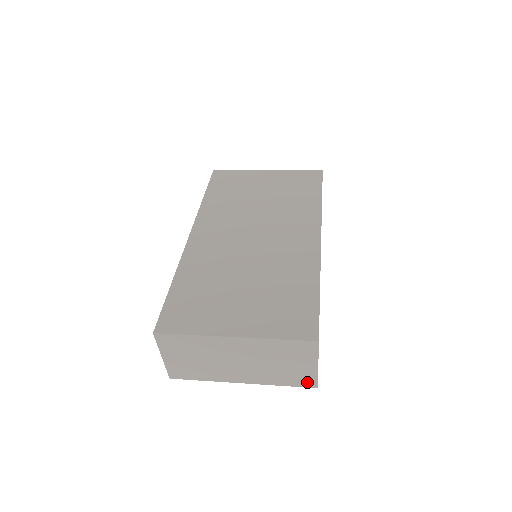
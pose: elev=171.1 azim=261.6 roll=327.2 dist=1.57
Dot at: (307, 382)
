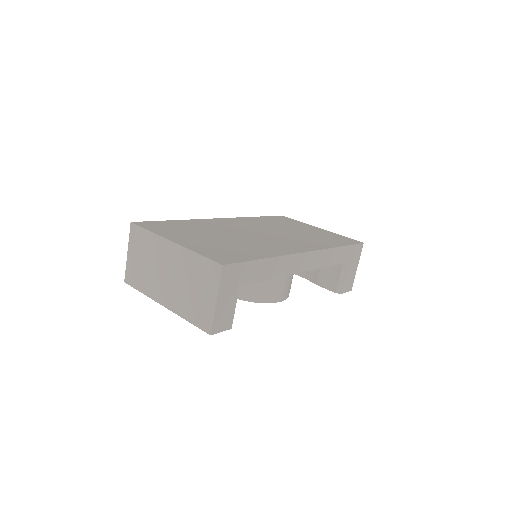
Dot at: (205, 323)
